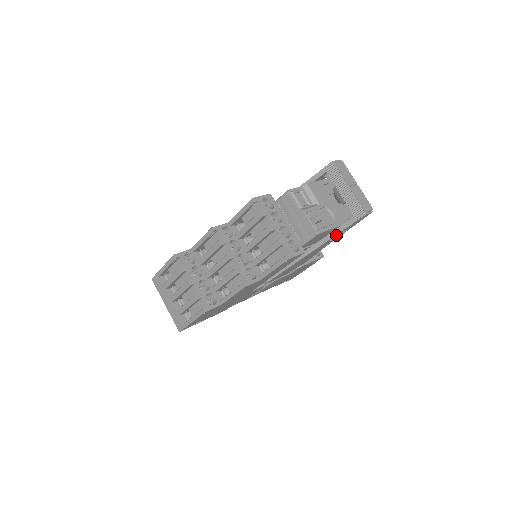
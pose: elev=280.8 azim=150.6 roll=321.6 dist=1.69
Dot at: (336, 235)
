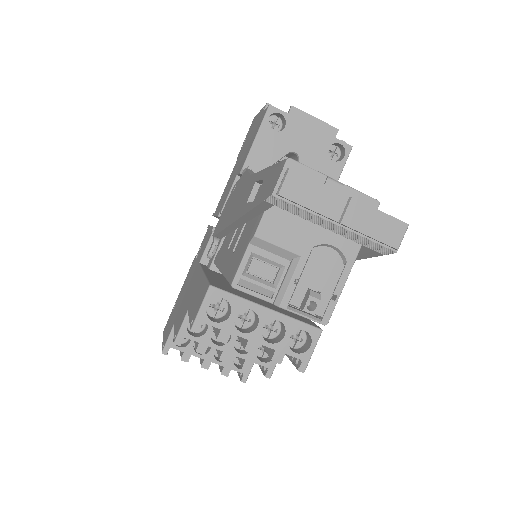
Dot at: occluded
